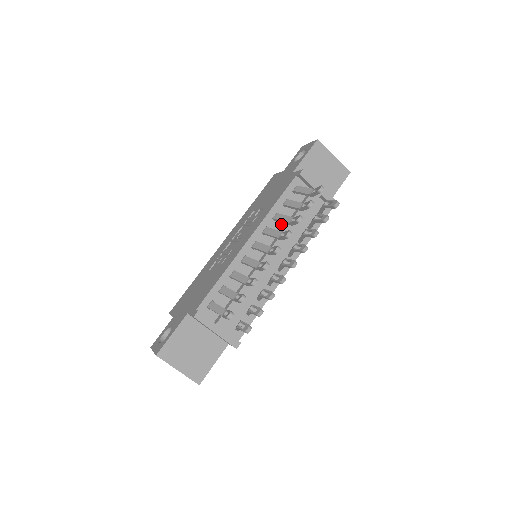
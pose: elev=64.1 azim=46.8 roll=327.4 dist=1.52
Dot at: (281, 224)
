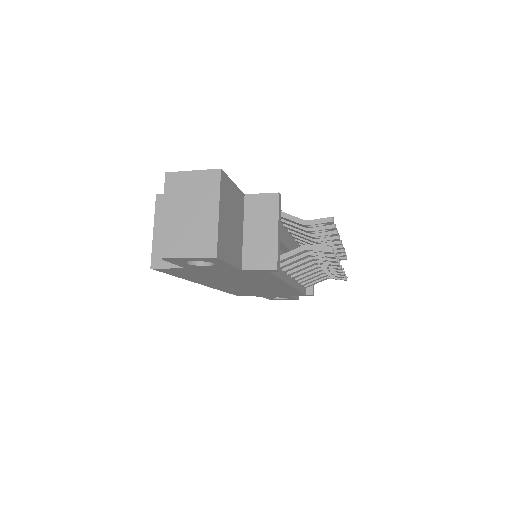
Dot at: occluded
